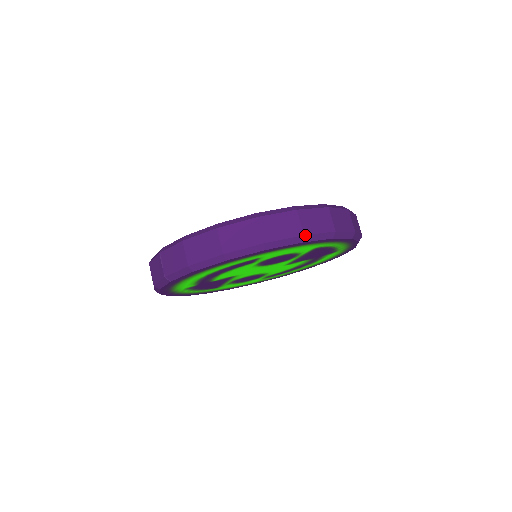
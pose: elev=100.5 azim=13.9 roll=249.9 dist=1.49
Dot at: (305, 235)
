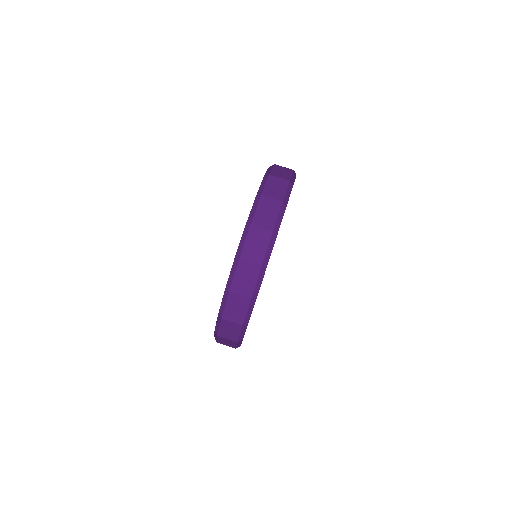
Dot at: (262, 264)
